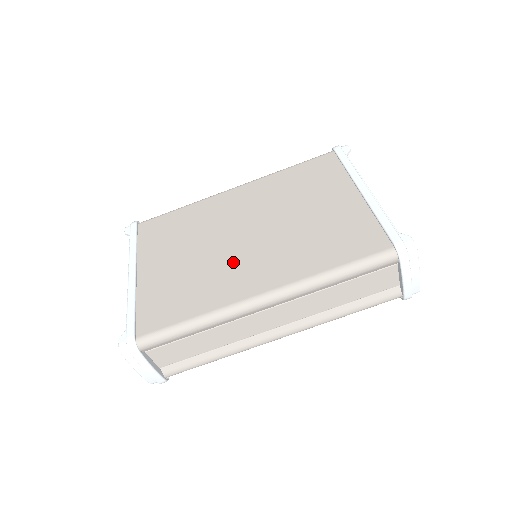
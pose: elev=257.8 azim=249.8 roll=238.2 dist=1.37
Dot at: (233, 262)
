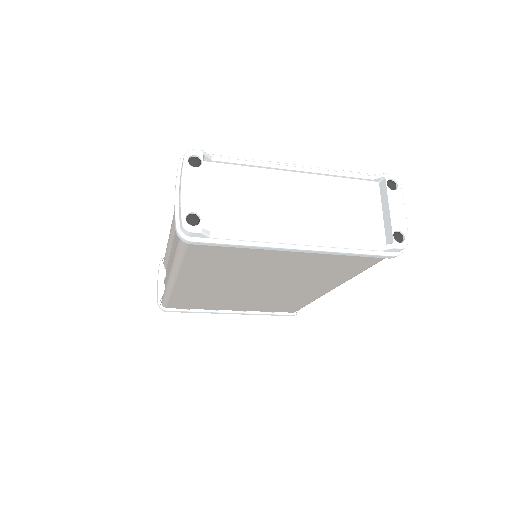
Dot at: (281, 293)
